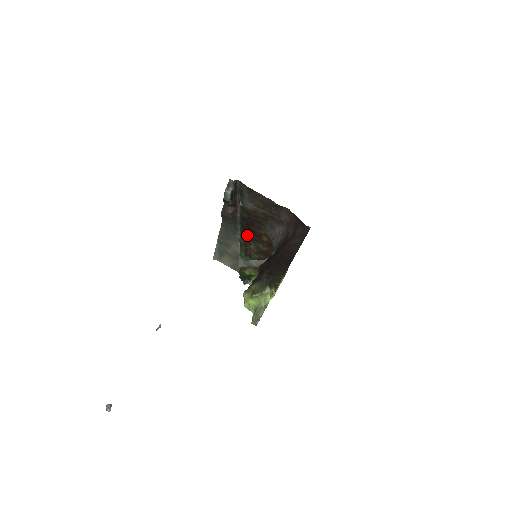
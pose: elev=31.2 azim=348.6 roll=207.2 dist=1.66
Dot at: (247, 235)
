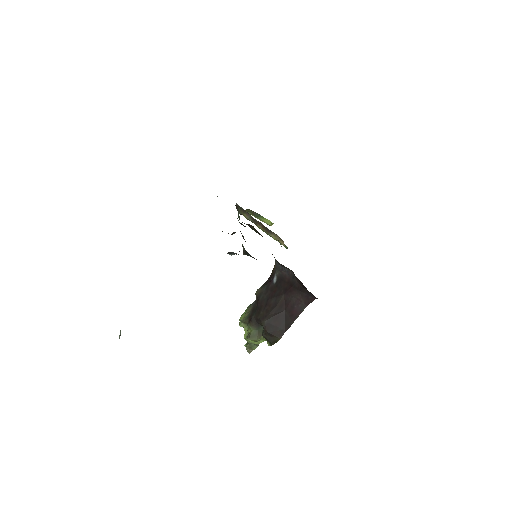
Dot at: occluded
